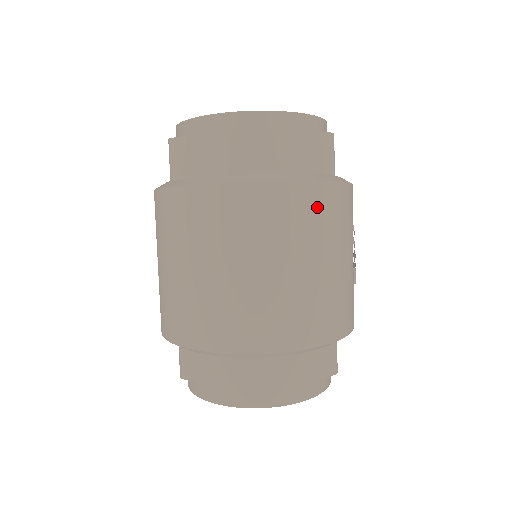
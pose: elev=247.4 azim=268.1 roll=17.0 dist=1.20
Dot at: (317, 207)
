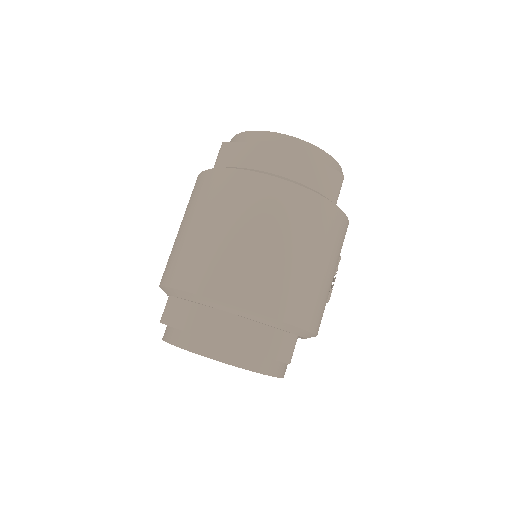
Dot at: (313, 213)
